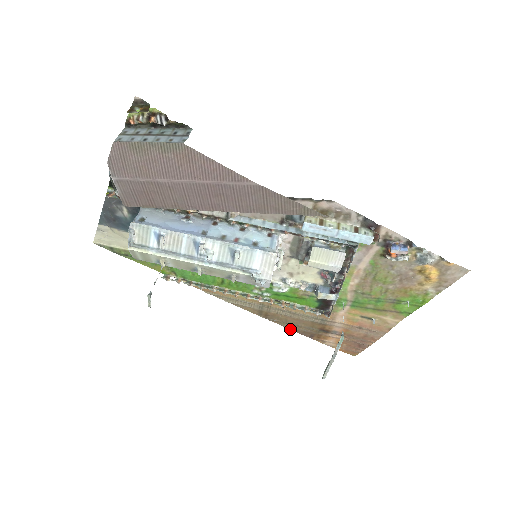
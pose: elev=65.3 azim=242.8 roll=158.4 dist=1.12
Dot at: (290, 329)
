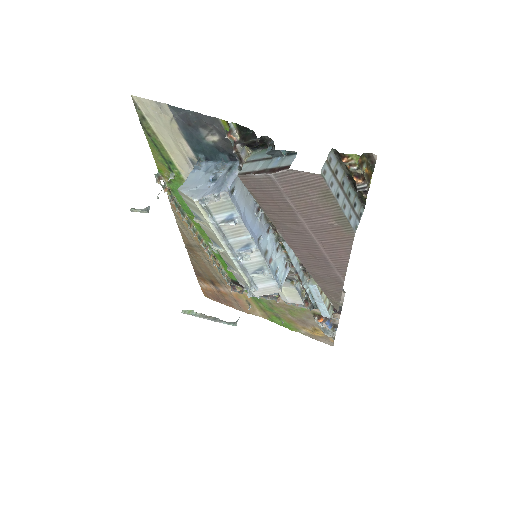
Dot at: (192, 263)
